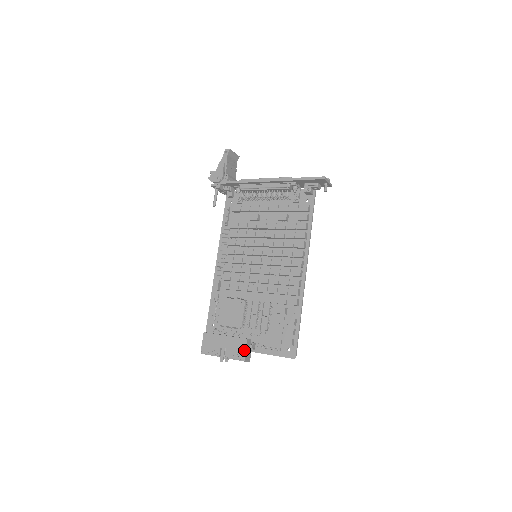
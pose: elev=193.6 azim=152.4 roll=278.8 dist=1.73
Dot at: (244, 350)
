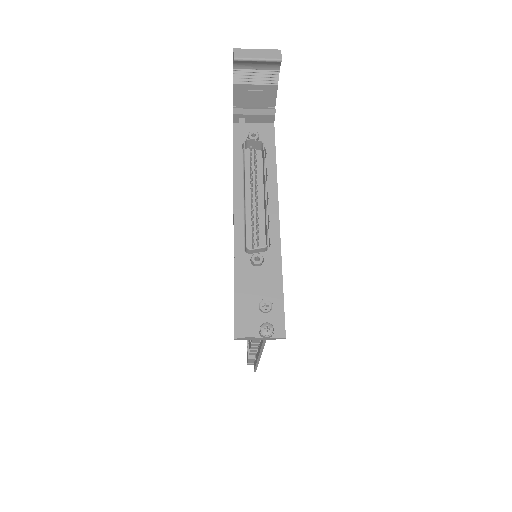
Dot at: occluded
